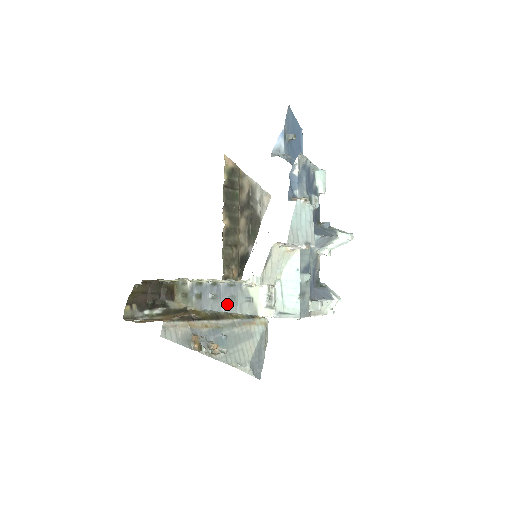
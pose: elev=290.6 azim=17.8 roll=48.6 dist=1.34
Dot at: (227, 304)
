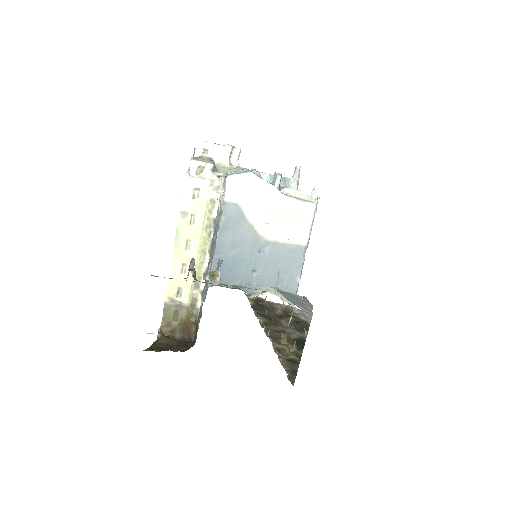
Dot at: (214, 247)
